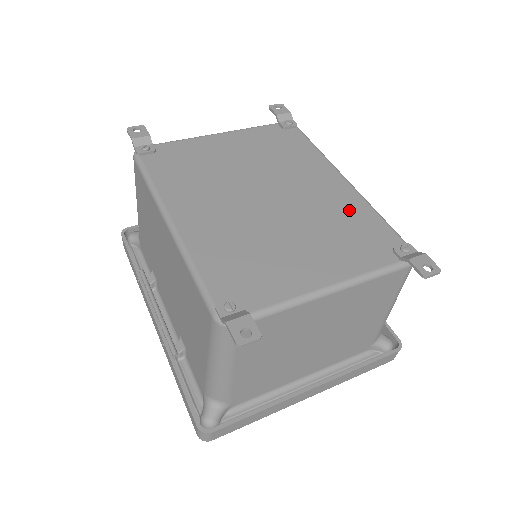
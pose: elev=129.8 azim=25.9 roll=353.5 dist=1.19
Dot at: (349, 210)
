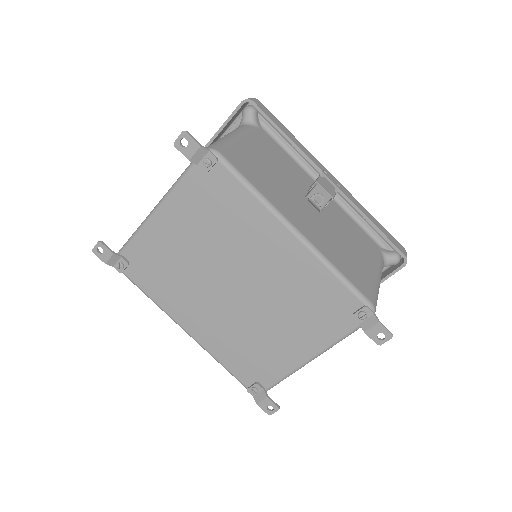
Dot at: (307, 279)
